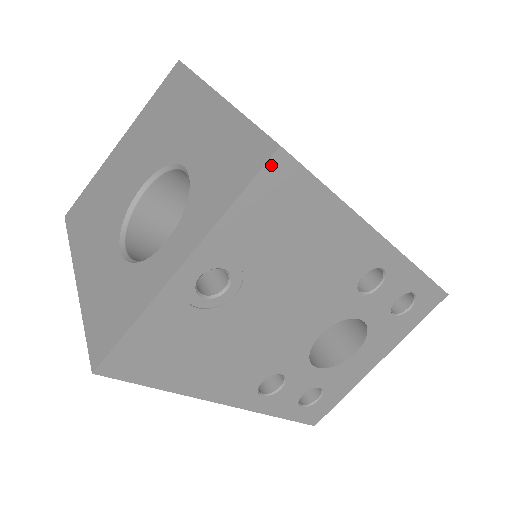
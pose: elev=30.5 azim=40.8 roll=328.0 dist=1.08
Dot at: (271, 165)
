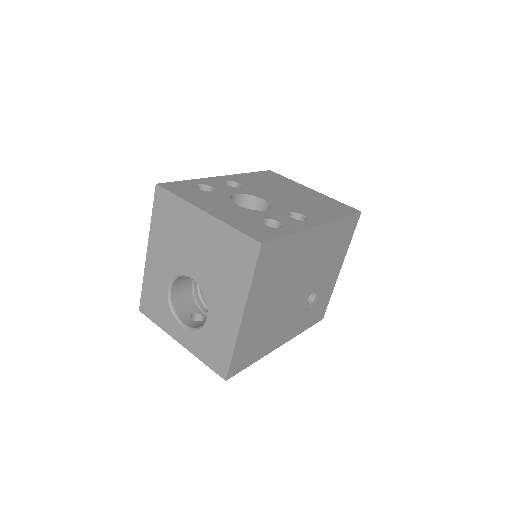
Dot at: (221, 375)
